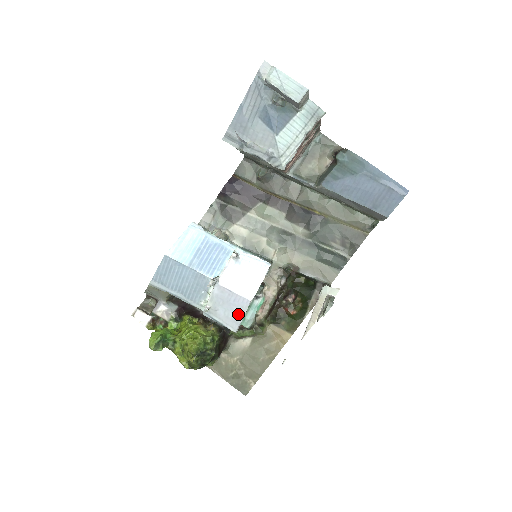
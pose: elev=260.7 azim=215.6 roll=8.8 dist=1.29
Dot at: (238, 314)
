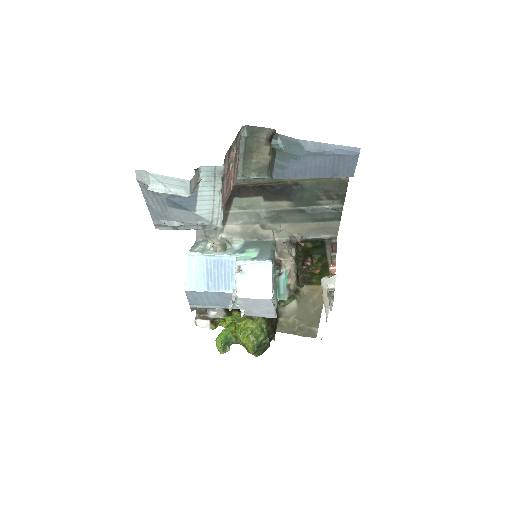
Dot at: (269, 309)
